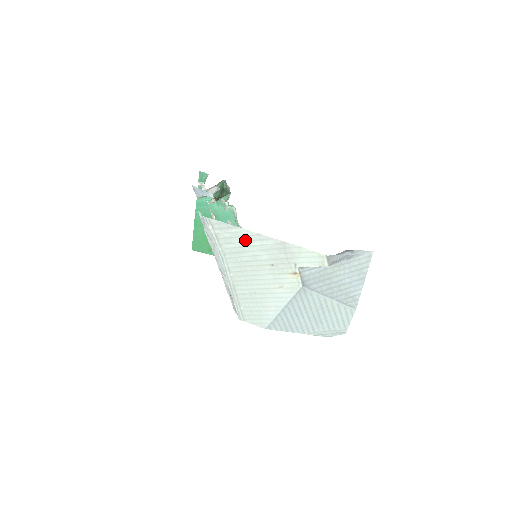
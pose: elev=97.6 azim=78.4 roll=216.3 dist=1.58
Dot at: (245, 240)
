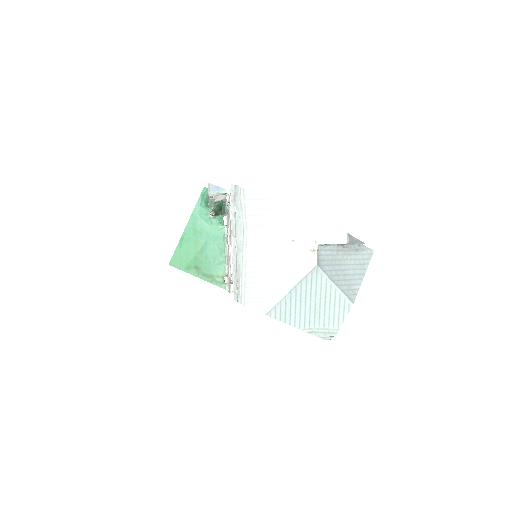
Dot at: (273, 213)
